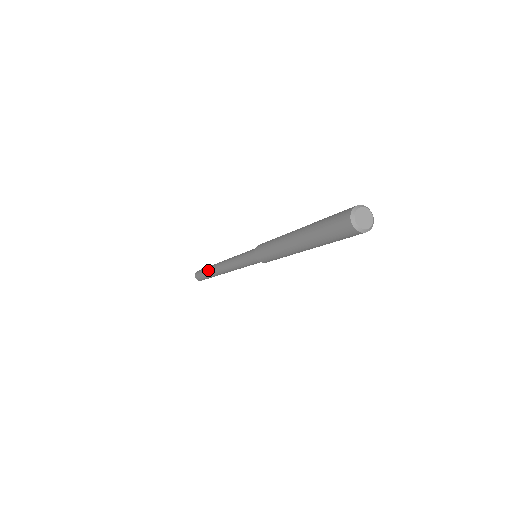
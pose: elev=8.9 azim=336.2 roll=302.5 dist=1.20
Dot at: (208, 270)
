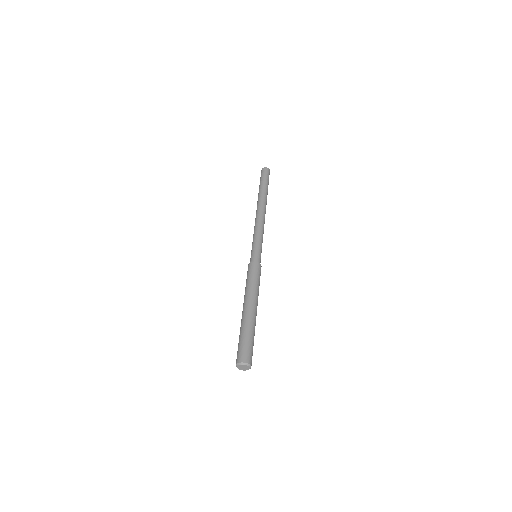
Dot at: occluded
